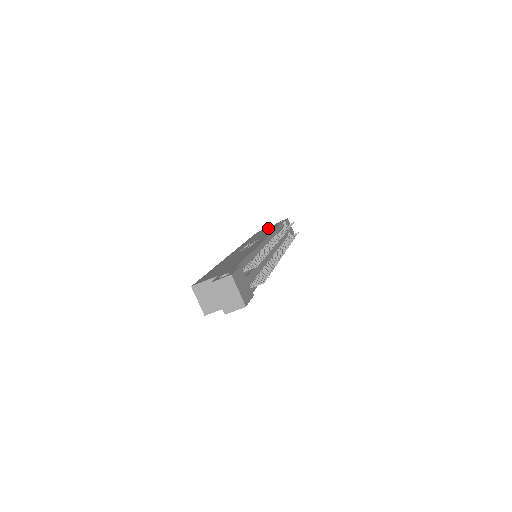
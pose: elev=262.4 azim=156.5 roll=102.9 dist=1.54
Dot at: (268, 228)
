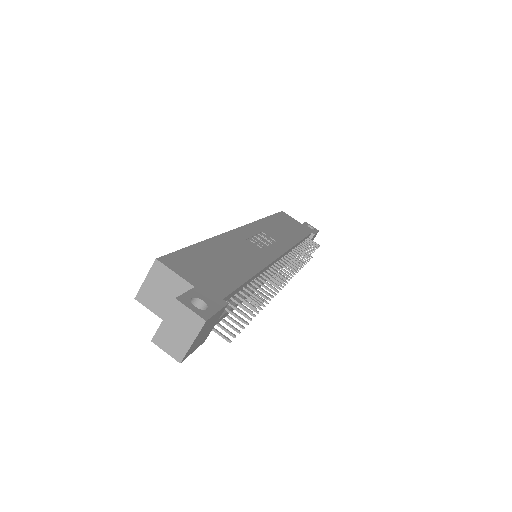
Dot at: (295, 223)
